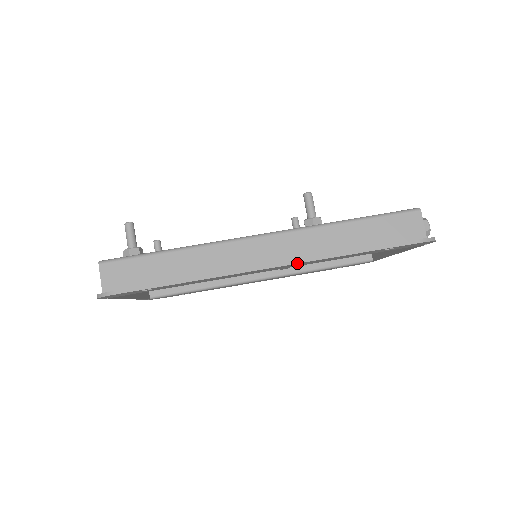
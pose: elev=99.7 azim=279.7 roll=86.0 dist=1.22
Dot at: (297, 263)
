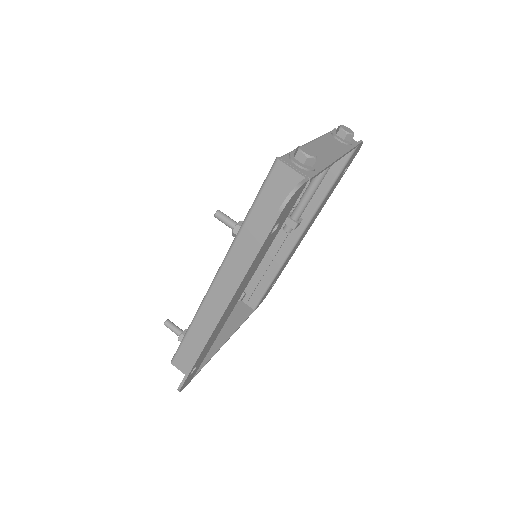
Dot at: (232, 298)
